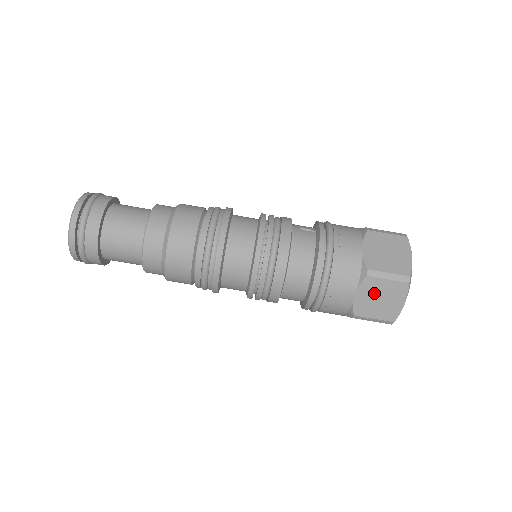
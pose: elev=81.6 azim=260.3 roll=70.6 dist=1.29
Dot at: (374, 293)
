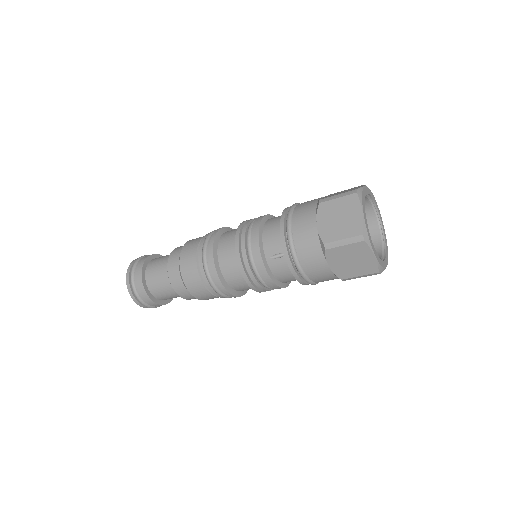
Dot at: occluded
